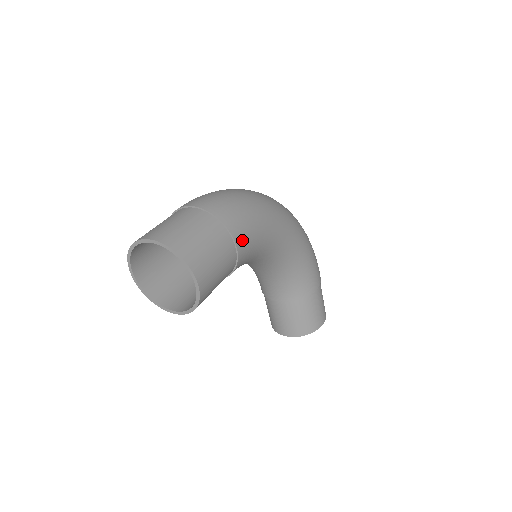
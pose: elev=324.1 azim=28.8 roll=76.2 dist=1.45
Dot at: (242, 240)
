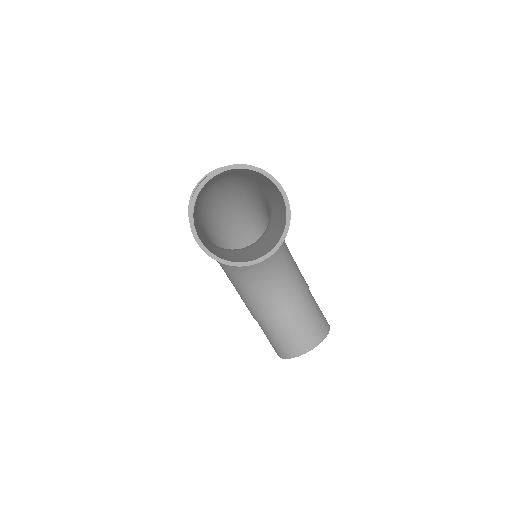
Dot at: occluded
